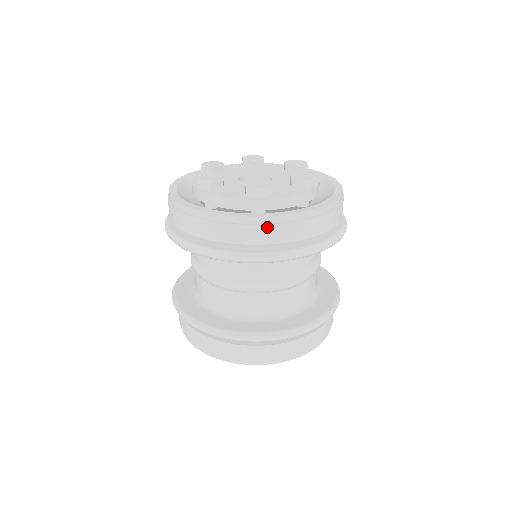
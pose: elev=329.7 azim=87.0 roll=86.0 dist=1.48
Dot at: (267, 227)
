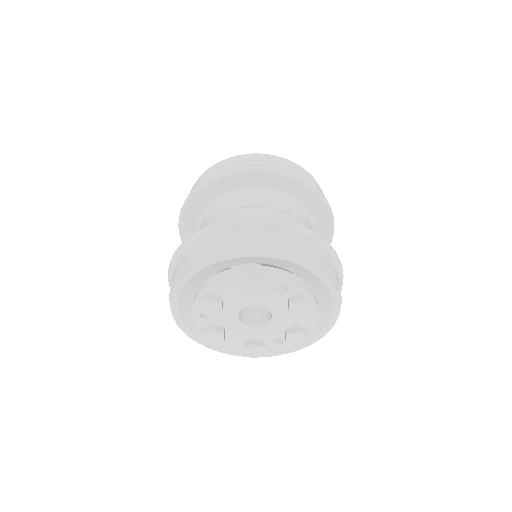
Dot at: occluded
